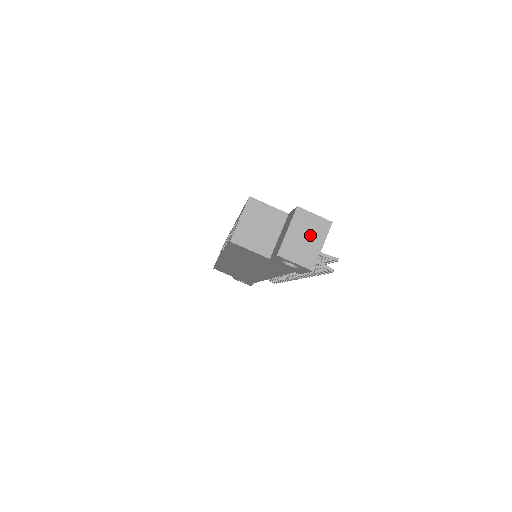
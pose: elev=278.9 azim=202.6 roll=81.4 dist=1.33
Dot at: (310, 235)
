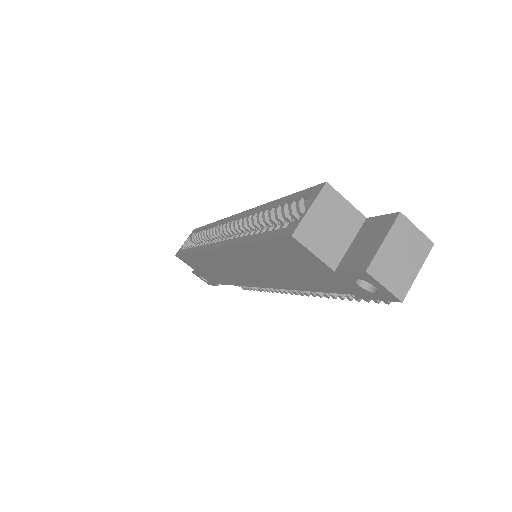
Dot at: (407, 254)
